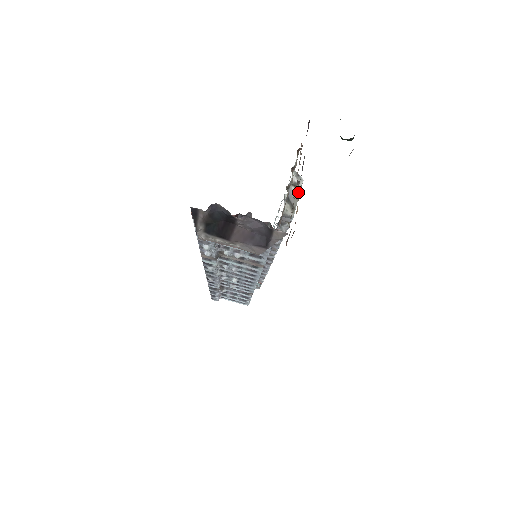
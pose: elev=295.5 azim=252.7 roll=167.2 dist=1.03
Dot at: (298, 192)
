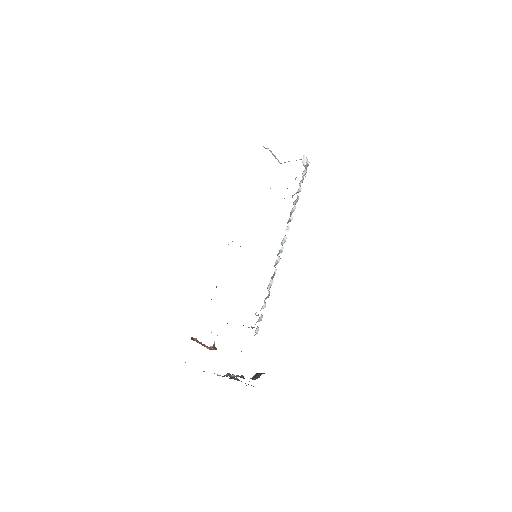
Dot at: occluded
